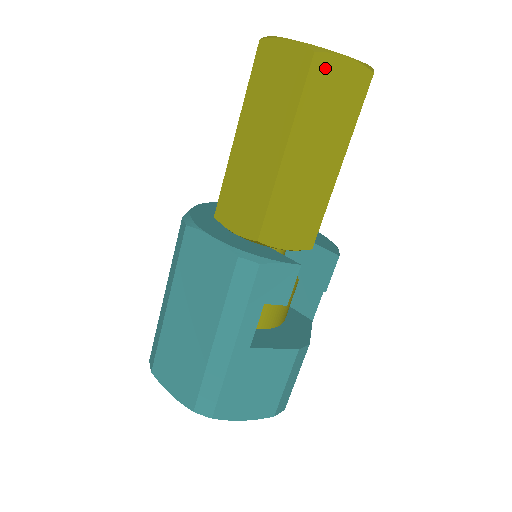
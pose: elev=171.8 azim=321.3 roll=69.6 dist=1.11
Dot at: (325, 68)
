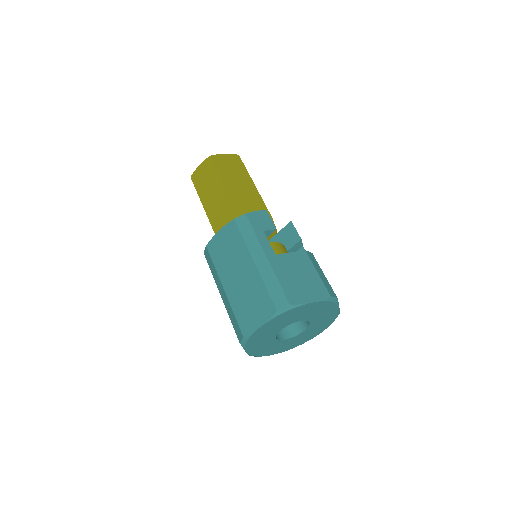
Dot at: (218, 159)
